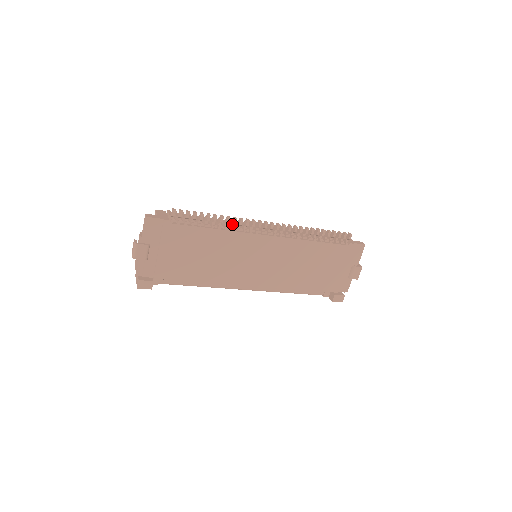
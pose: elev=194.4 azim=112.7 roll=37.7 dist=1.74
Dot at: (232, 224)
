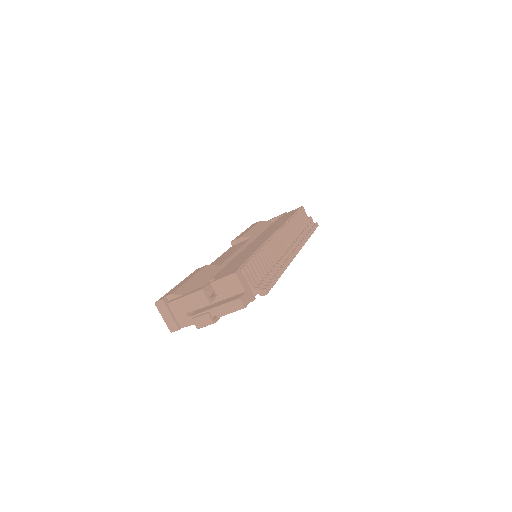
Dot at: occluded
